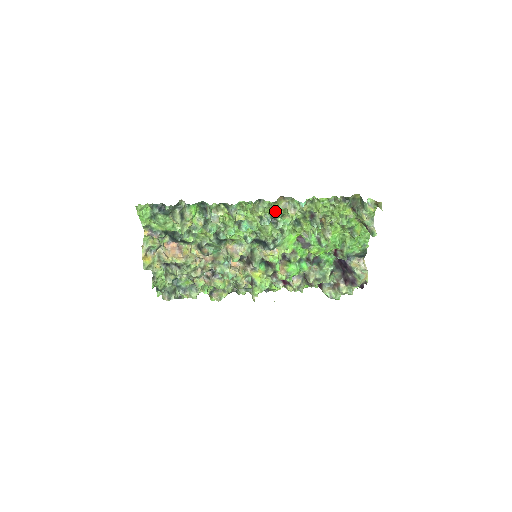
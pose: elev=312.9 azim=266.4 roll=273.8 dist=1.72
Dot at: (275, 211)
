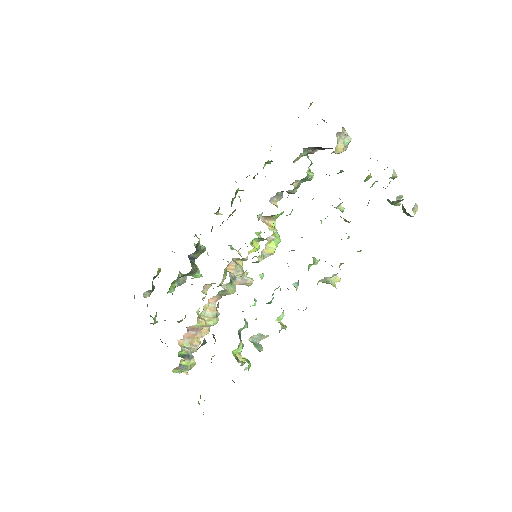
Dot at: occluded
